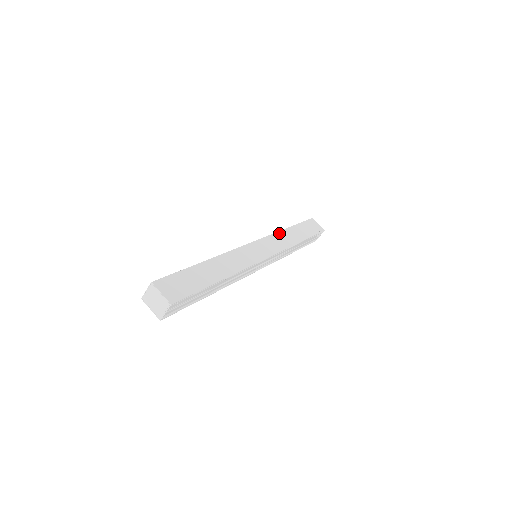
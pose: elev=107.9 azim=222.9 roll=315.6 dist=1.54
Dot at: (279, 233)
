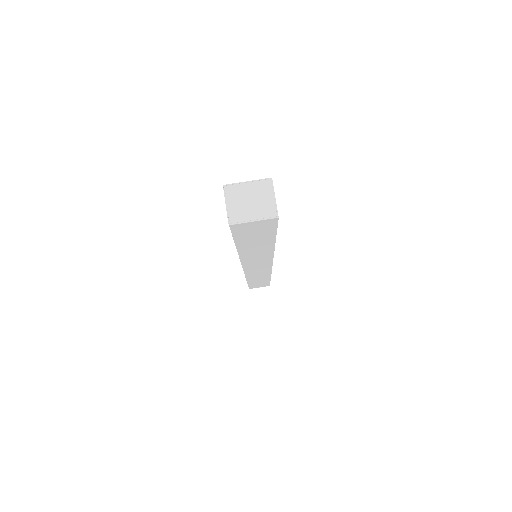
Dot at: occluded
